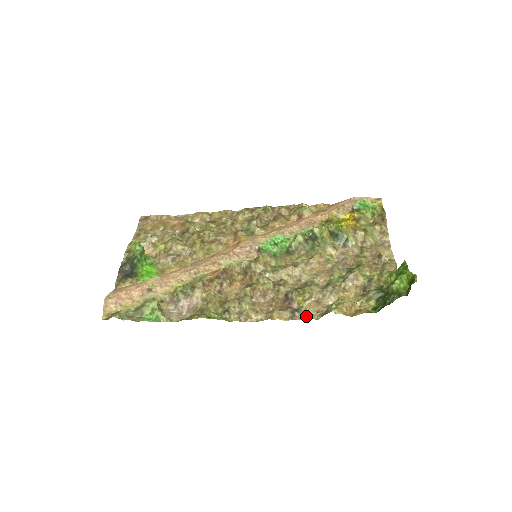
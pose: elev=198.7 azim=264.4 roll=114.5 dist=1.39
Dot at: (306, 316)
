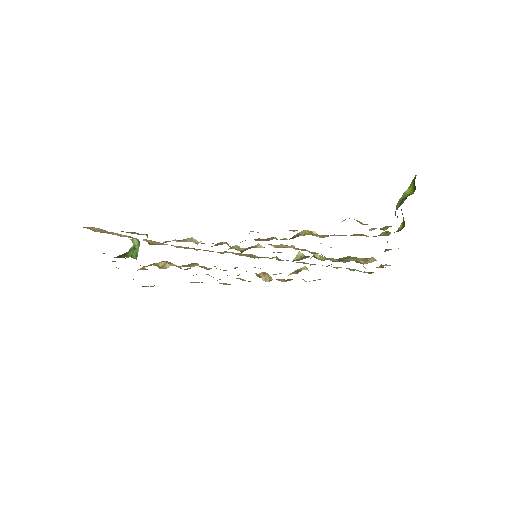
Dot at: occluded
